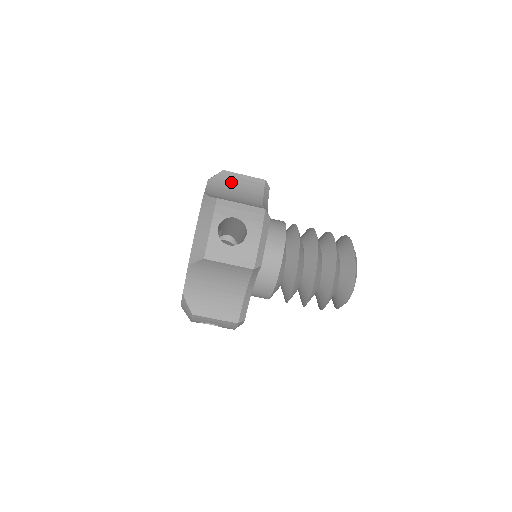
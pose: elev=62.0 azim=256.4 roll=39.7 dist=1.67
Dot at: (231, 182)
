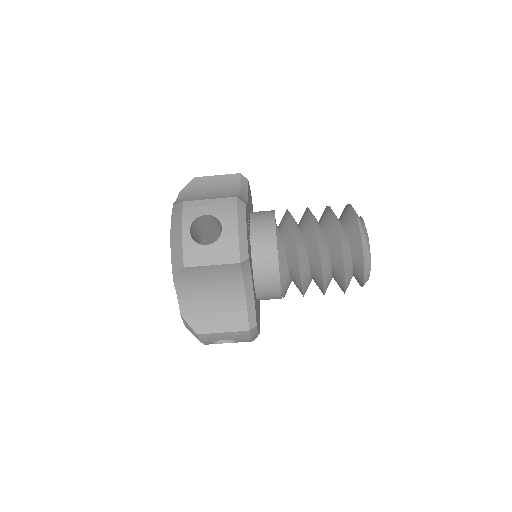
Dot at: (204, 186)
